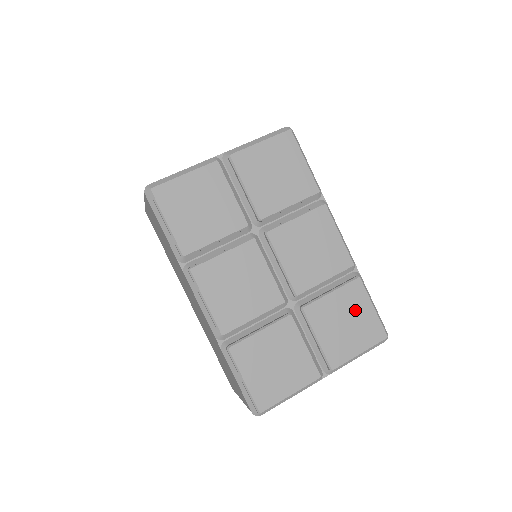
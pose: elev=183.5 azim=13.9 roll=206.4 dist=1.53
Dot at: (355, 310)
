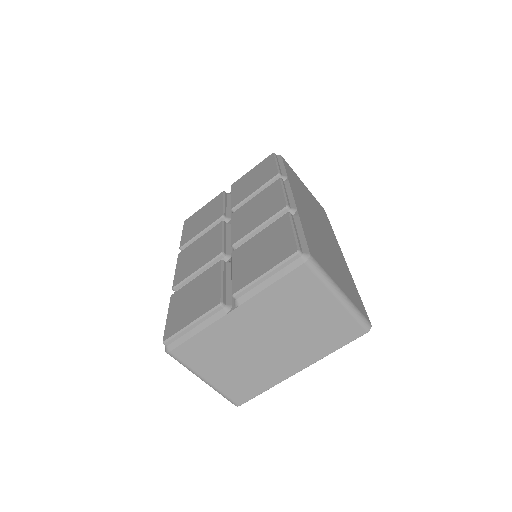
Dot at: (274, 239)
